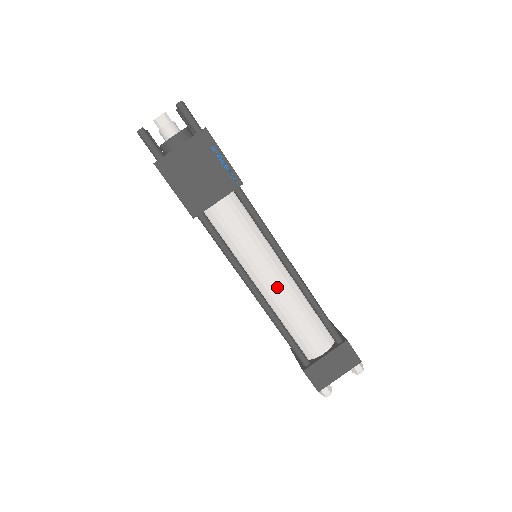
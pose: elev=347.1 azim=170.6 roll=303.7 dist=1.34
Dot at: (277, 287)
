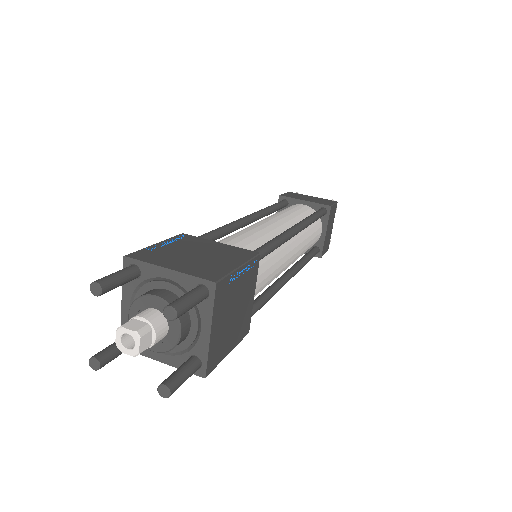
Dot at: (296, 254)
